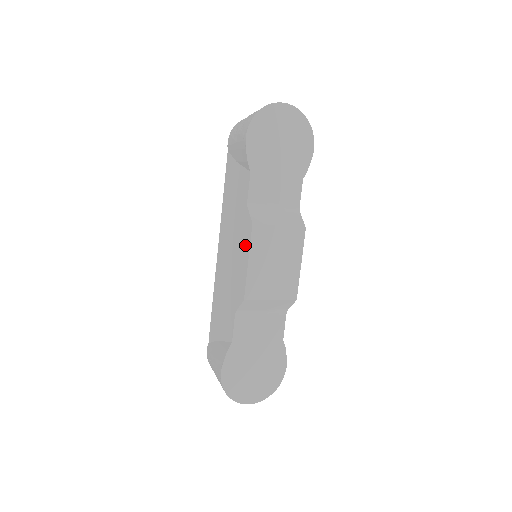
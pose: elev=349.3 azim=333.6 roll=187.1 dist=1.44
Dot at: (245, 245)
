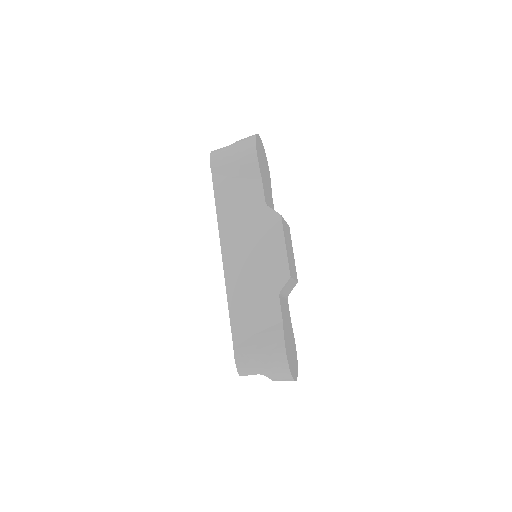
Dot at: (276, 235)
